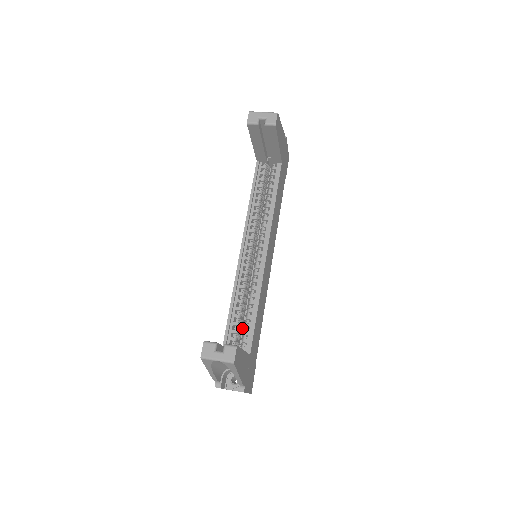
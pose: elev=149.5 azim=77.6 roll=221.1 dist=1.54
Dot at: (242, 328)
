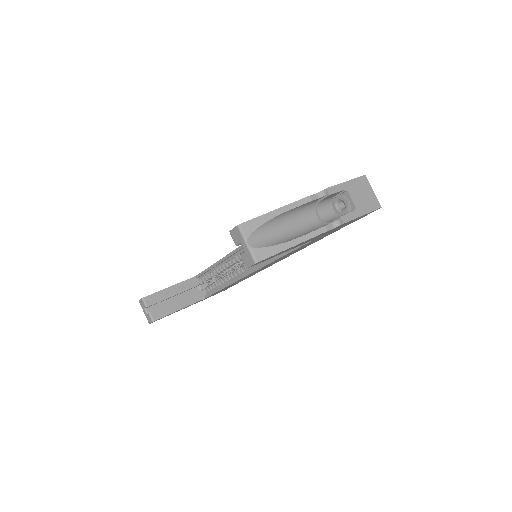
Dot at: occluded
